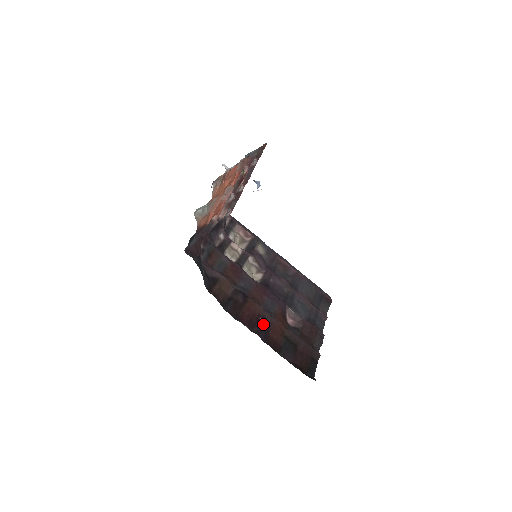
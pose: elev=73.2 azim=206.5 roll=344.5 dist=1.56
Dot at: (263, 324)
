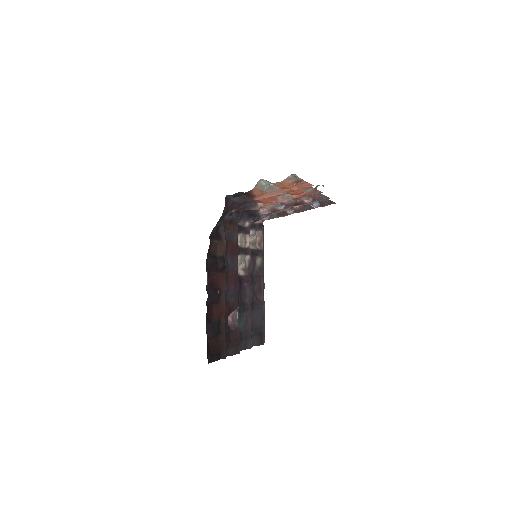
Dot at: (216, 296)
